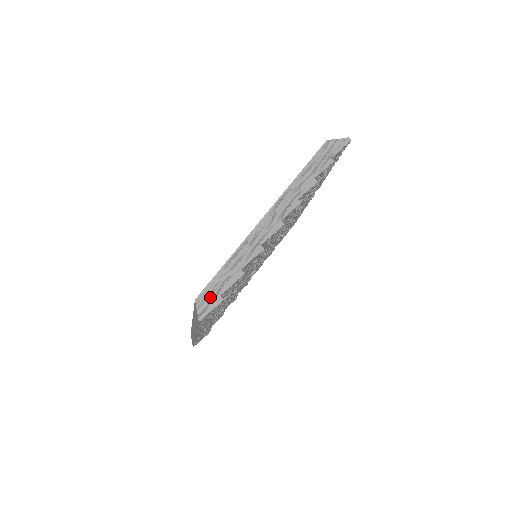
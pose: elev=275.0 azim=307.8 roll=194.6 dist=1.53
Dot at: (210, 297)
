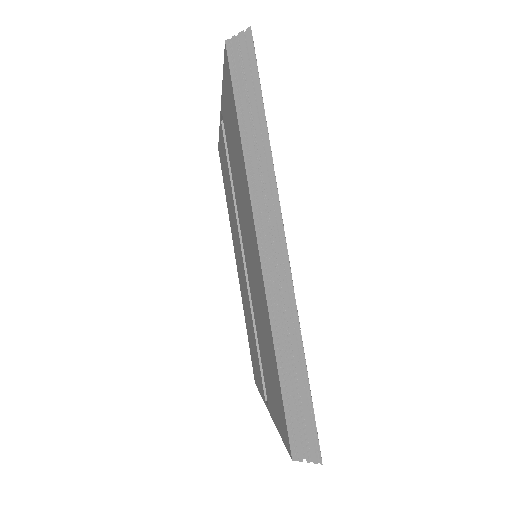
Dot at: occluded
